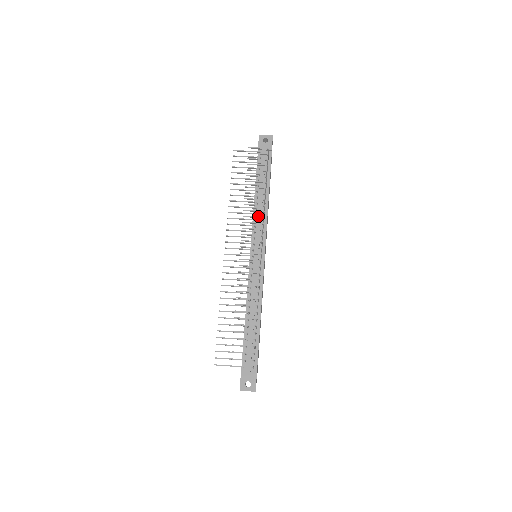
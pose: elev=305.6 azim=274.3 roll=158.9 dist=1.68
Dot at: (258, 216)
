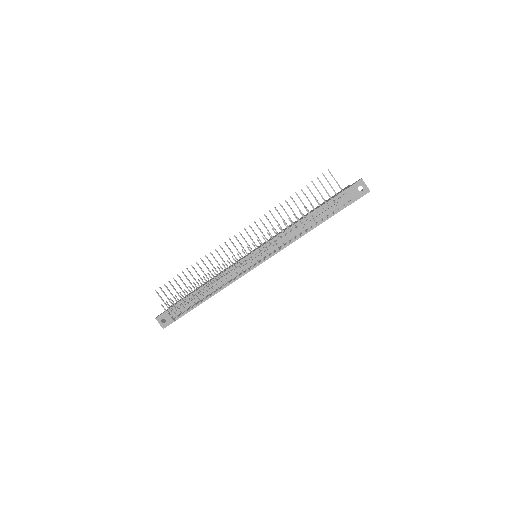
Dot at: (287, 235)
